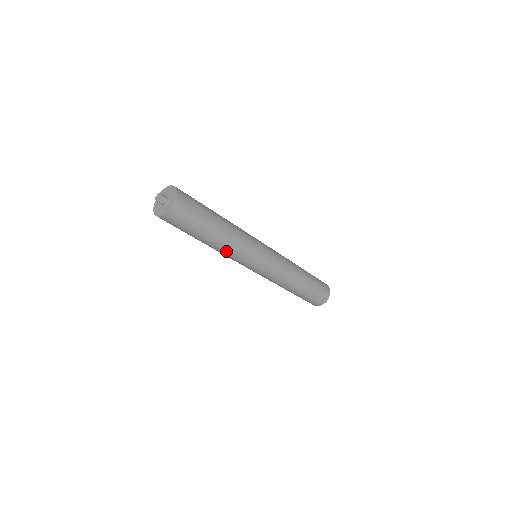
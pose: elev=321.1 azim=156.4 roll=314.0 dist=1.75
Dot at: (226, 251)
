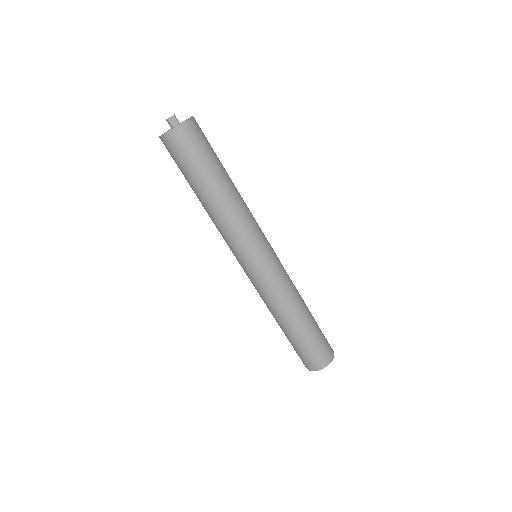
Dot at: (225, 218)
